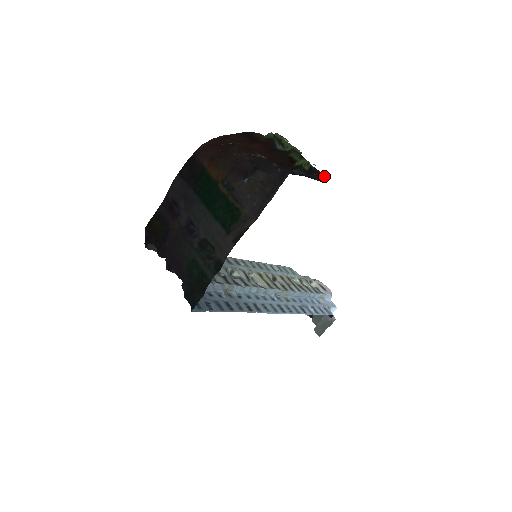
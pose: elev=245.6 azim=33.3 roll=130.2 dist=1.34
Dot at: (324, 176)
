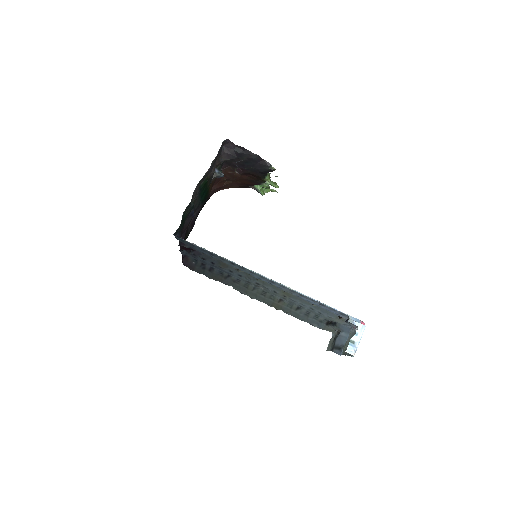
Dot at: (272, 167)
